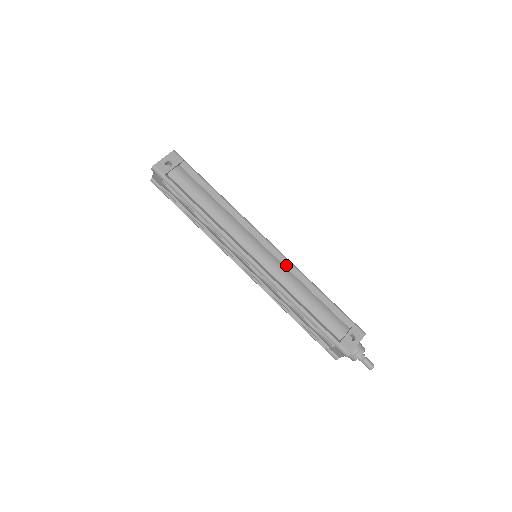
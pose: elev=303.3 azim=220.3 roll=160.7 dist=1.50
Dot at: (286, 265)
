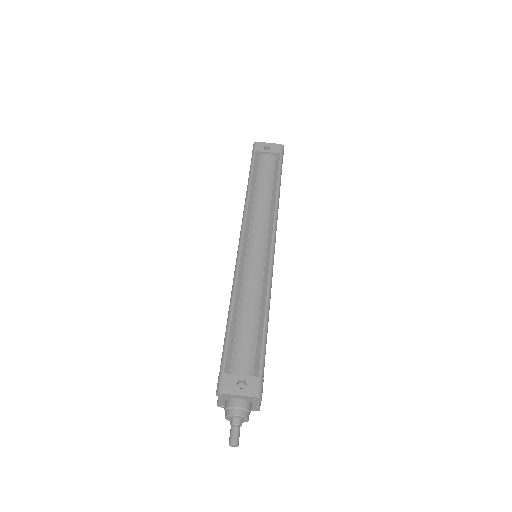
Dot at: (265, 275)
